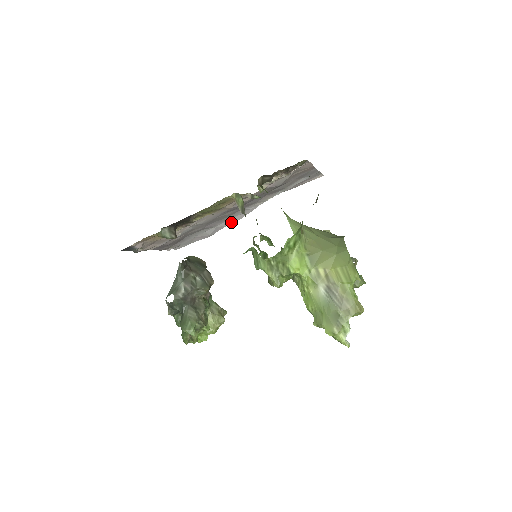
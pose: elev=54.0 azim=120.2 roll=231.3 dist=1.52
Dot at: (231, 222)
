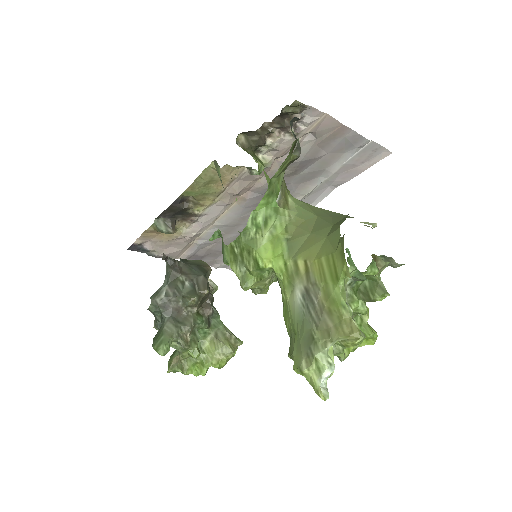
Dot at: occluded
